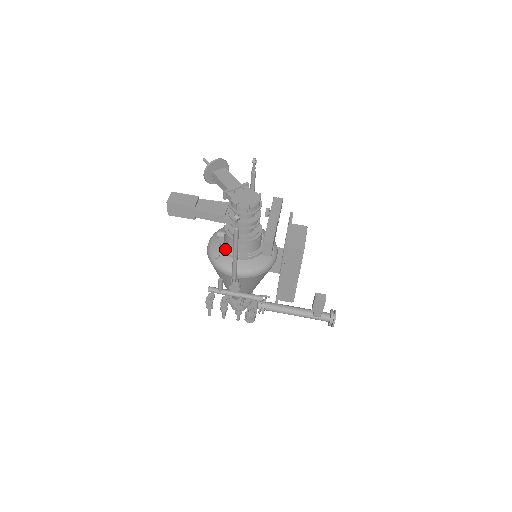
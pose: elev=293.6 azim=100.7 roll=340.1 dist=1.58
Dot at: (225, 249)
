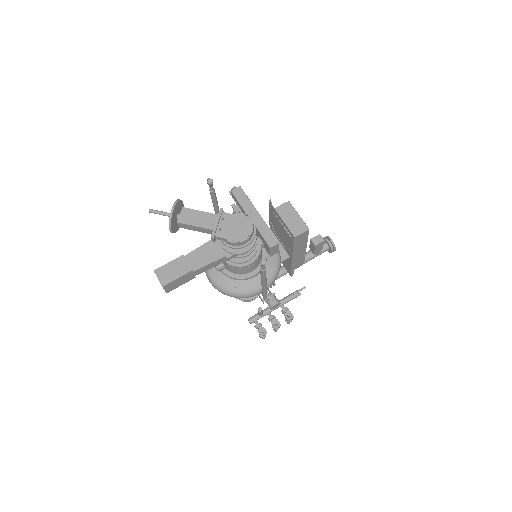
Dot at: (236, 277)
